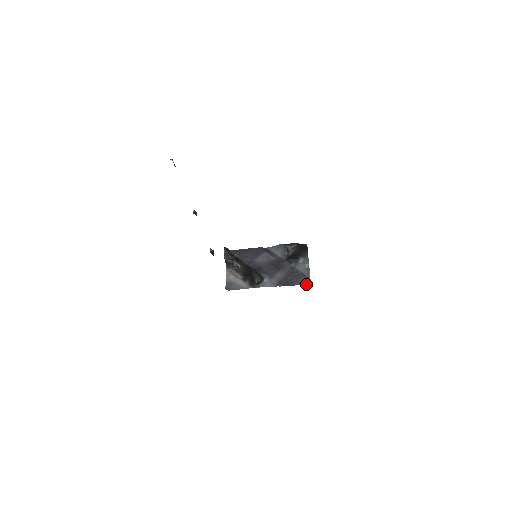
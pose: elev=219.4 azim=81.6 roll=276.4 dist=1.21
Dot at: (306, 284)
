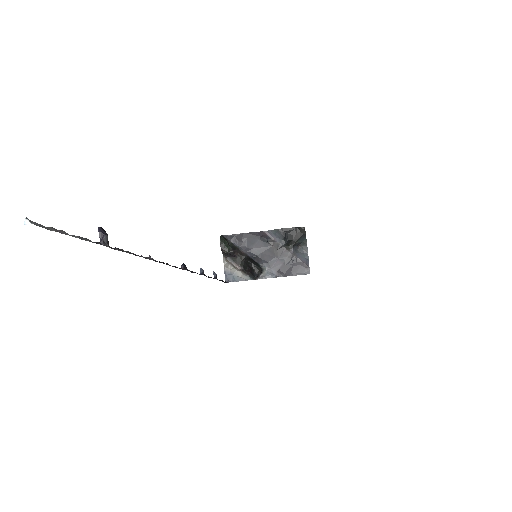
Dot at: (305, 274)
